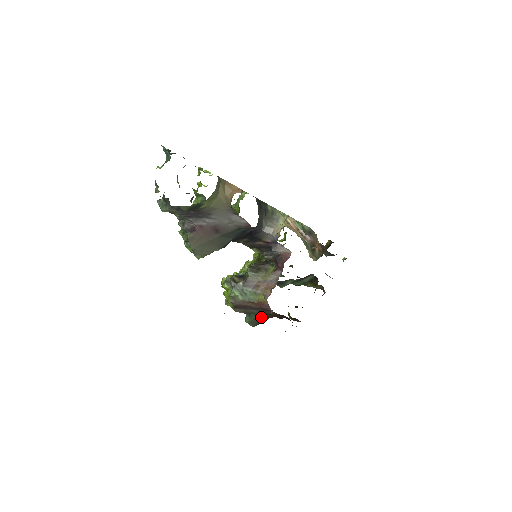
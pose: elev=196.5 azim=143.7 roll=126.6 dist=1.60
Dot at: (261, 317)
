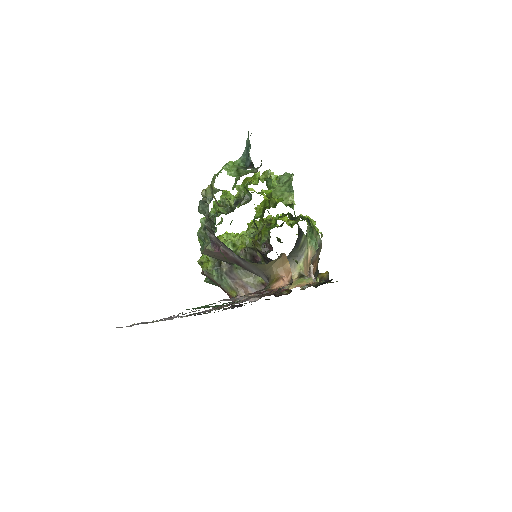
Dot at: occluded
